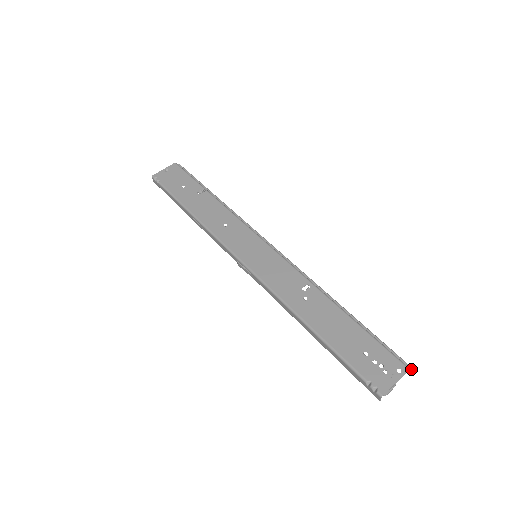
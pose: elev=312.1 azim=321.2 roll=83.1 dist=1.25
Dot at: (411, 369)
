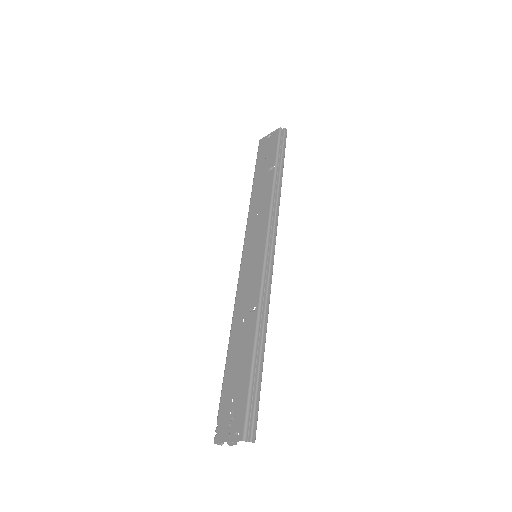
Dot at: (249, 441)
